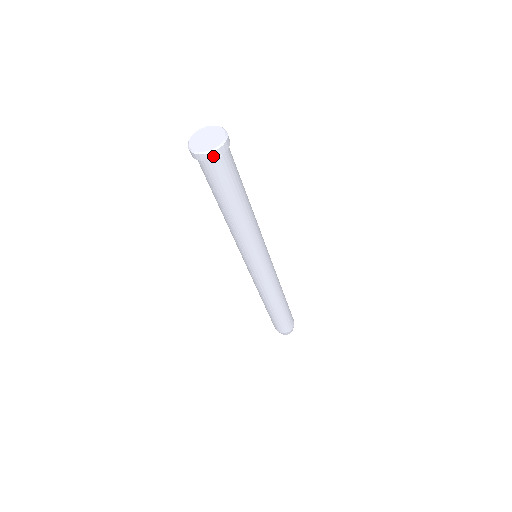
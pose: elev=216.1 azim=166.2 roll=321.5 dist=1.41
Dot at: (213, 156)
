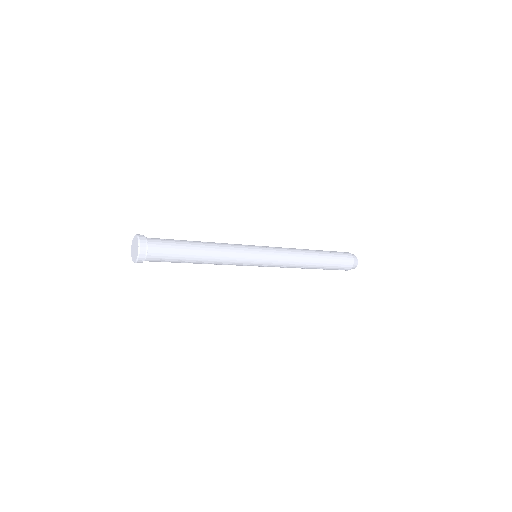
Dot at: (141, 261)
